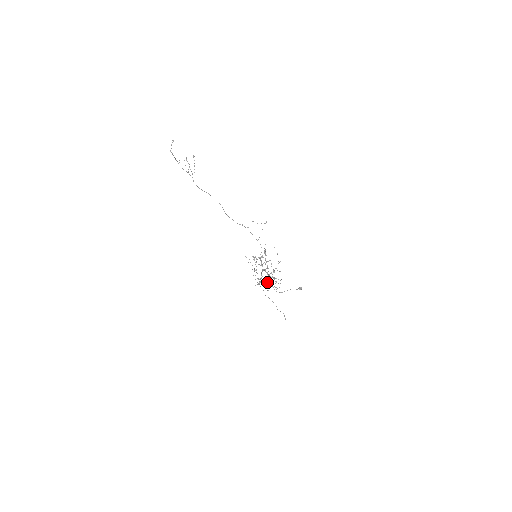
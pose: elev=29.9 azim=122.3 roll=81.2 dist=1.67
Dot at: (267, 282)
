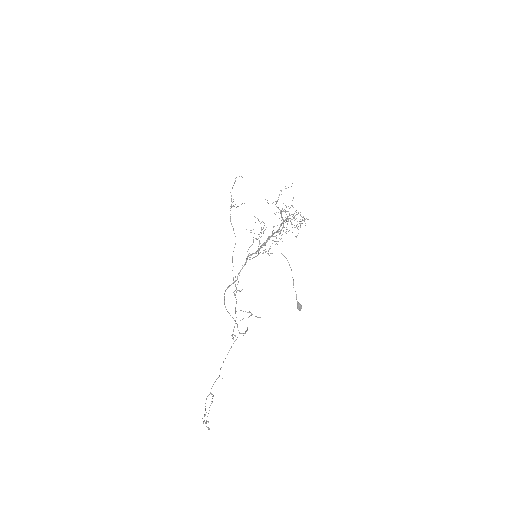
Dot at: occluded
